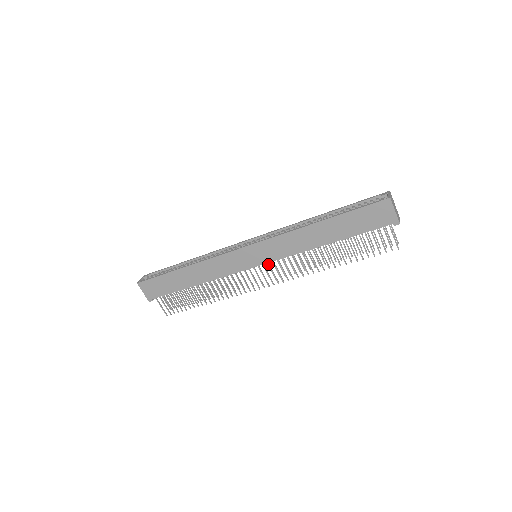
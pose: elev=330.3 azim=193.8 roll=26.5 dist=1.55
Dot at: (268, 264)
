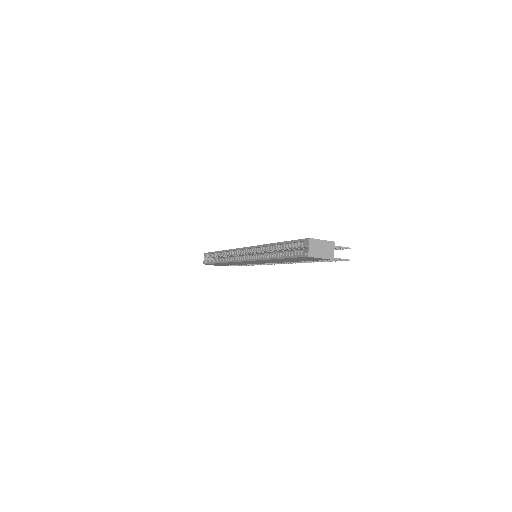
Dot at: occluded
